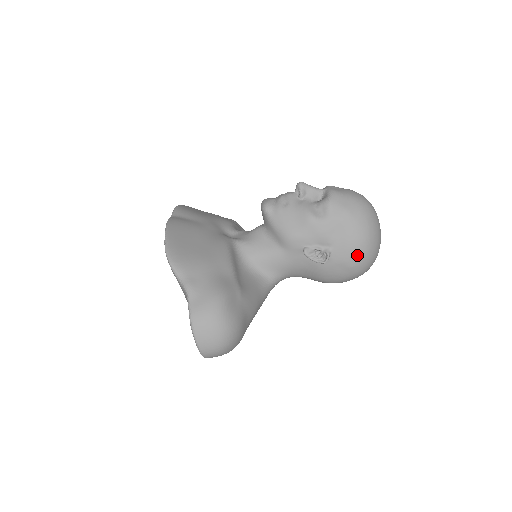
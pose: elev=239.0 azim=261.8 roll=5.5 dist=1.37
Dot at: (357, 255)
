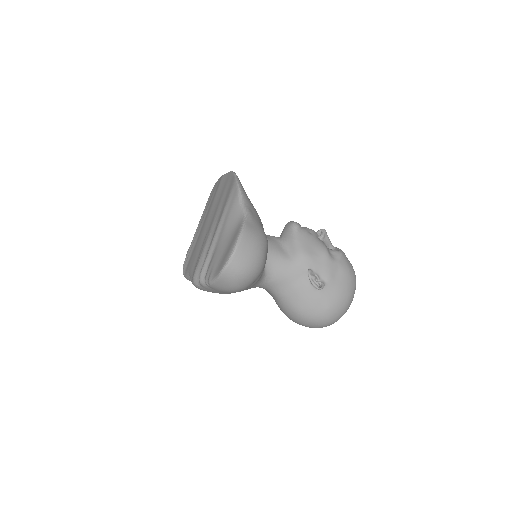
Dot at: (338, 302)
